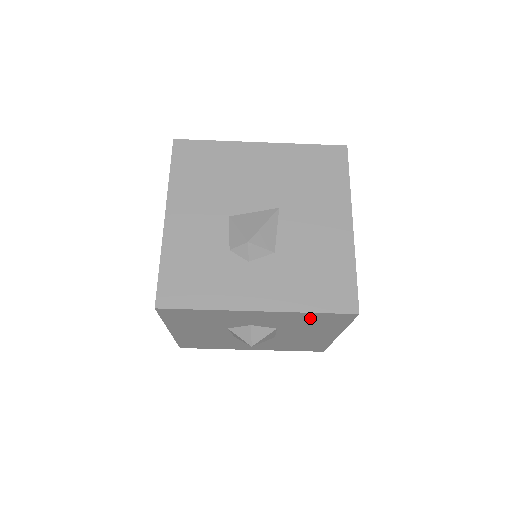
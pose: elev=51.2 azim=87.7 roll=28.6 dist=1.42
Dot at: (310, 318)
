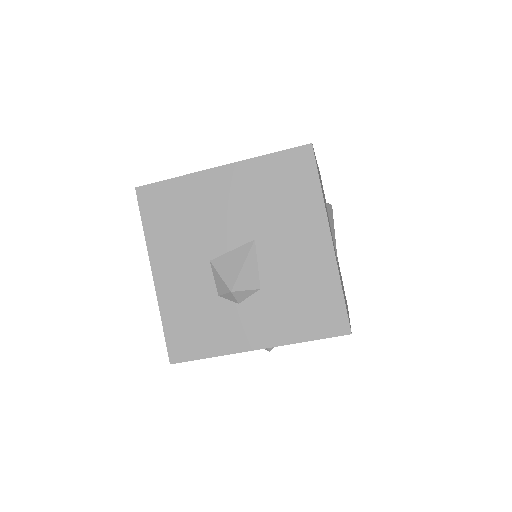
Dot at: occluded
